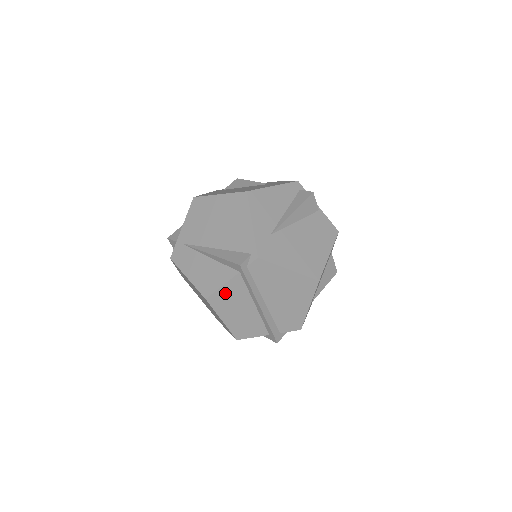
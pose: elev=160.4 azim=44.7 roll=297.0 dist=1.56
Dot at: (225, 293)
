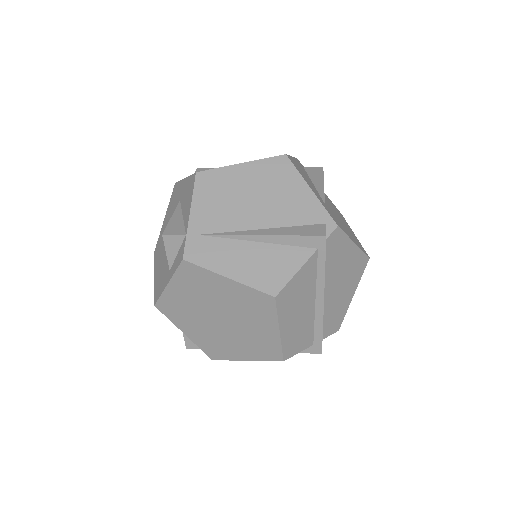
Dot at: (295, 284)
